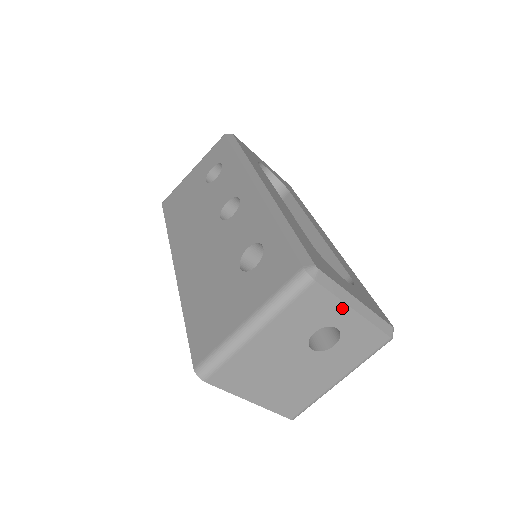
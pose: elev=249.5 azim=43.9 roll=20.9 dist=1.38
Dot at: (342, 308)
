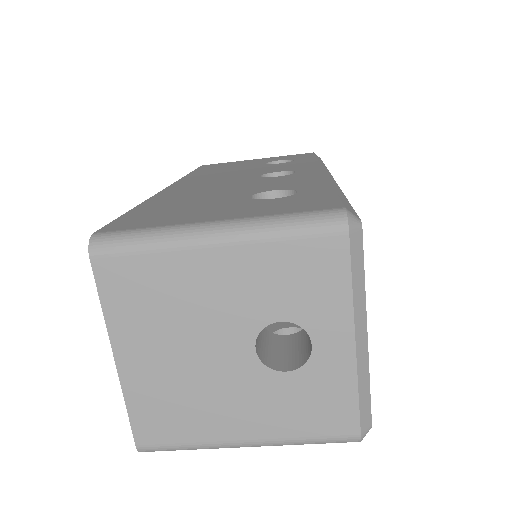
Dot at: (344, 316)
